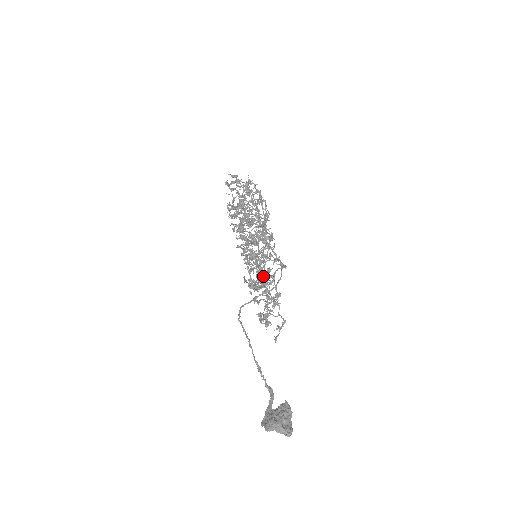
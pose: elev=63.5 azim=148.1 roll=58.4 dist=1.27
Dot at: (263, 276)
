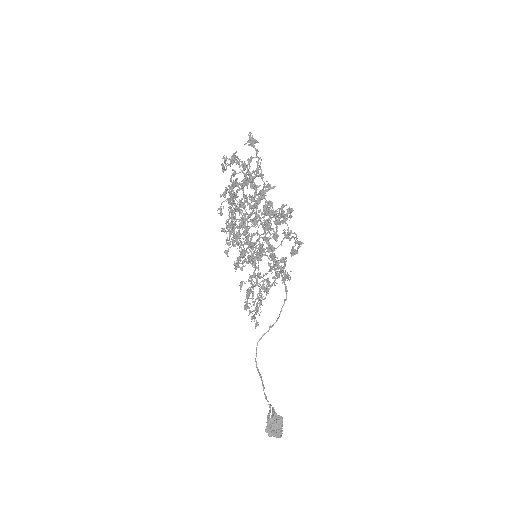
Dot at: occluded
